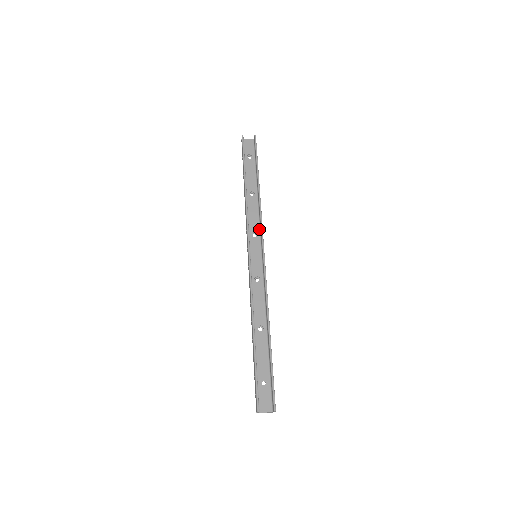
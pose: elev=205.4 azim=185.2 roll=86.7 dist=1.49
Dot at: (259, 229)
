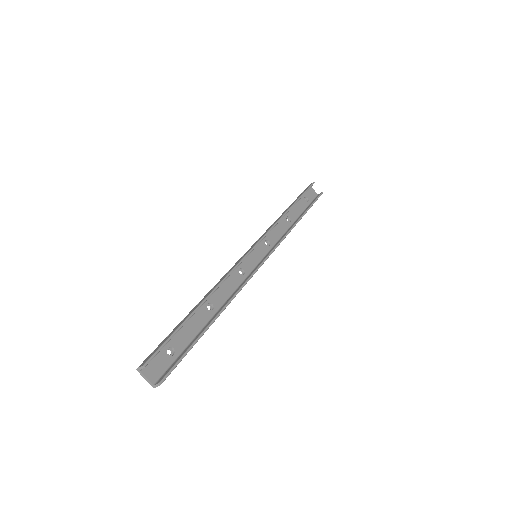
Dot at: (274, 244)
